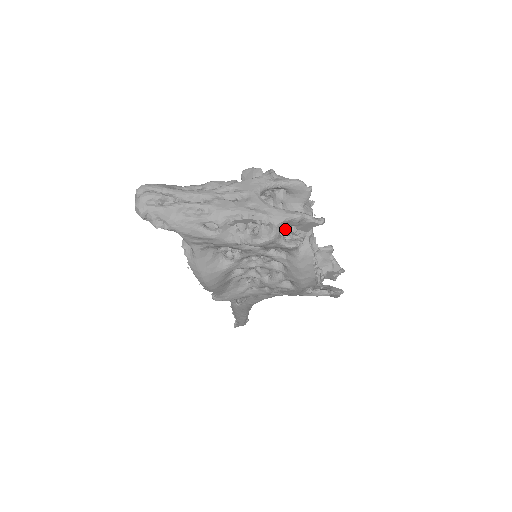
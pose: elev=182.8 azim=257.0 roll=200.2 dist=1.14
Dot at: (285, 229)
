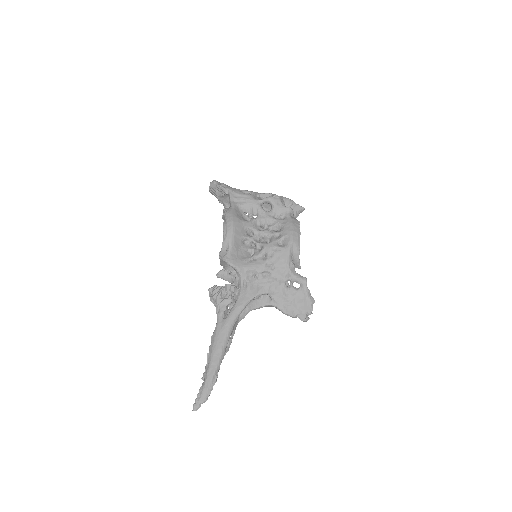
Dot at: occluded
